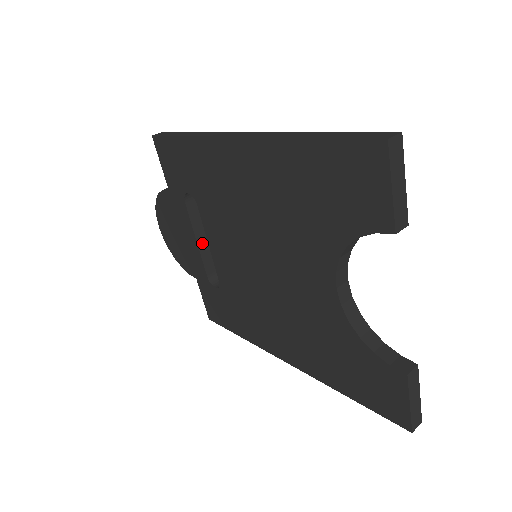
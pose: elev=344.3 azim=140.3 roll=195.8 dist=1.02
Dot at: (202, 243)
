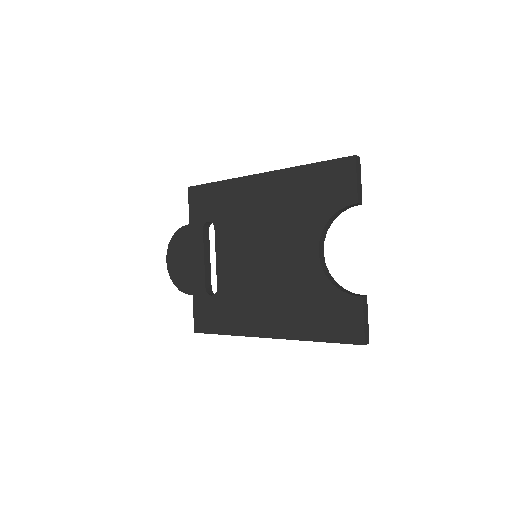
Dot at: (207, 262)
